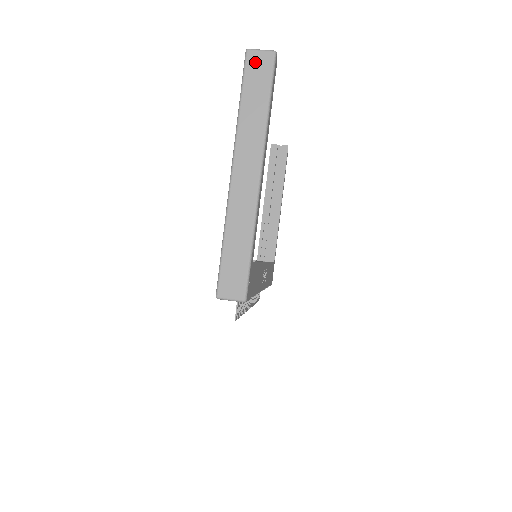
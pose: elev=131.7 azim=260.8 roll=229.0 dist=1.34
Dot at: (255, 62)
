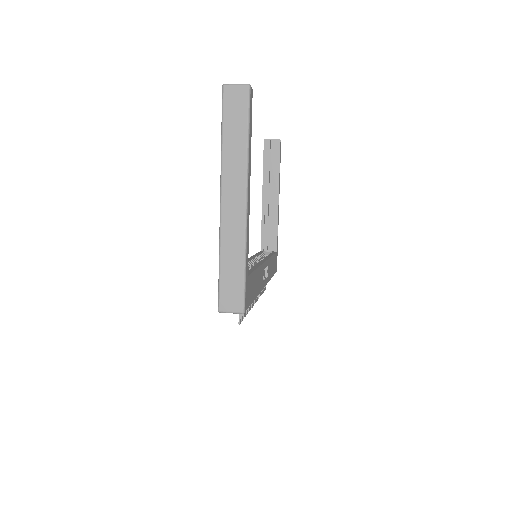
Dot at: (232, 97)
